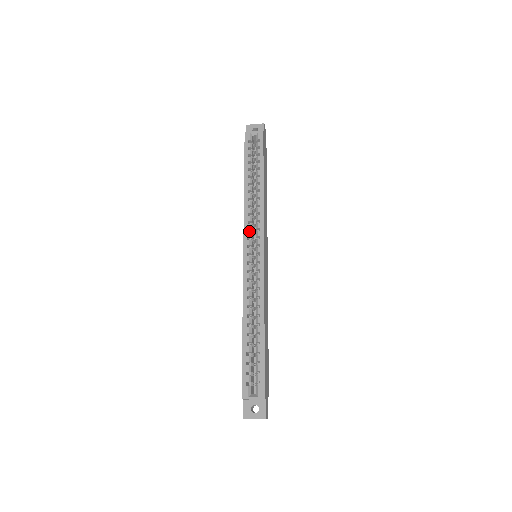
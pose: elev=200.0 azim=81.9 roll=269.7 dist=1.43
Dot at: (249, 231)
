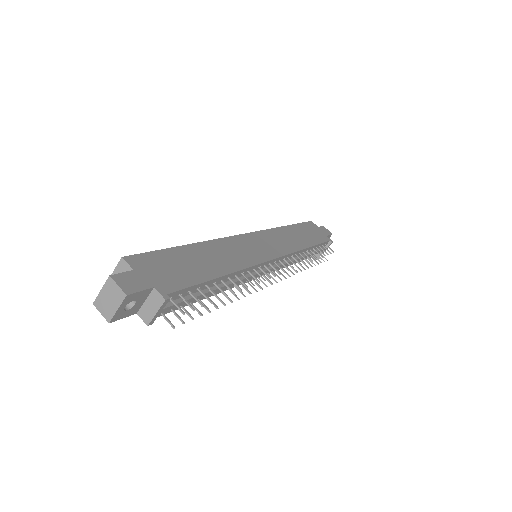
Dot at: occluded
